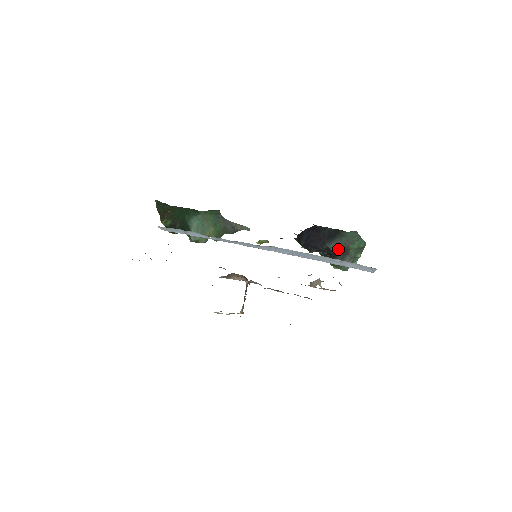
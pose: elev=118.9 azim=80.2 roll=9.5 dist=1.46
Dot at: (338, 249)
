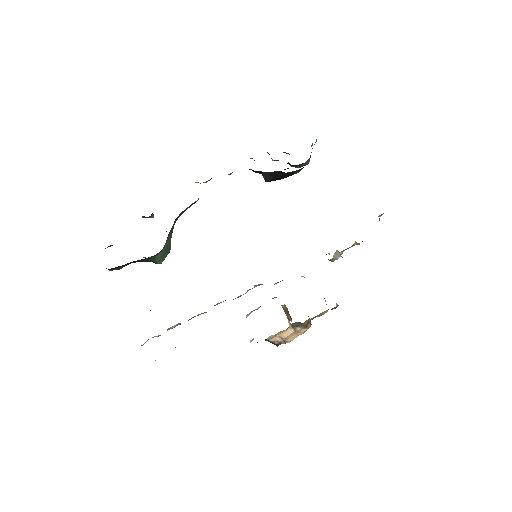
Dot at: occluded
